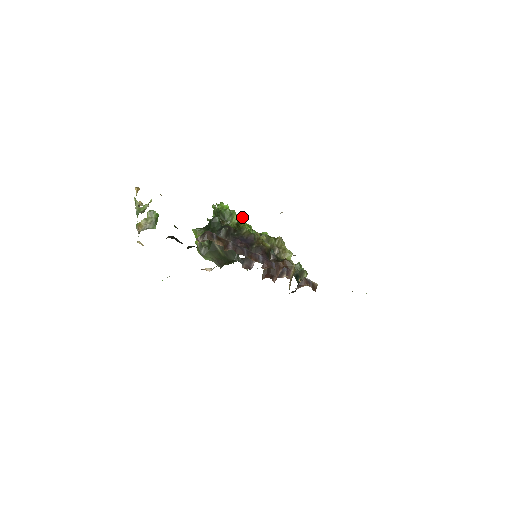
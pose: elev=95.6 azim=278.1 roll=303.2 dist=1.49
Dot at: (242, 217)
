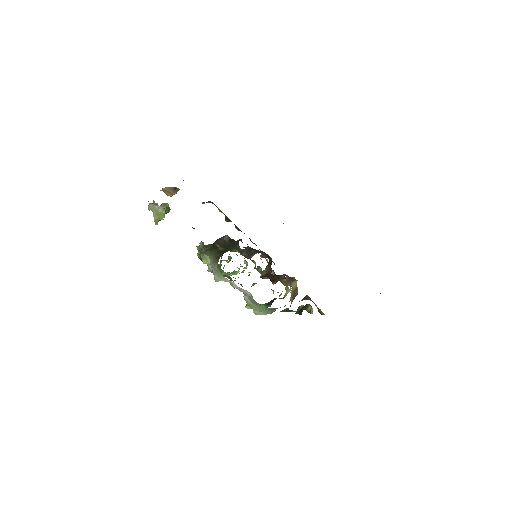
Dot at: (247, 263)
